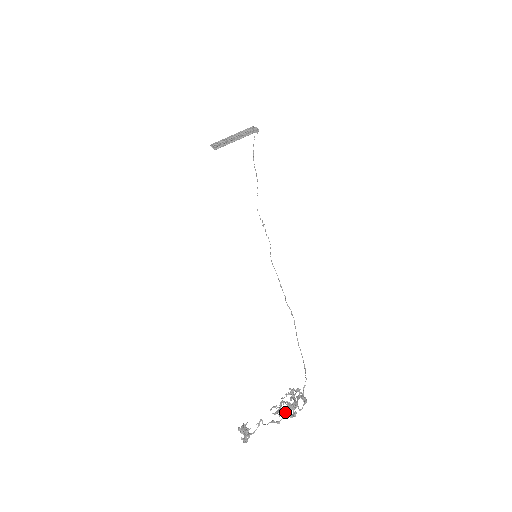
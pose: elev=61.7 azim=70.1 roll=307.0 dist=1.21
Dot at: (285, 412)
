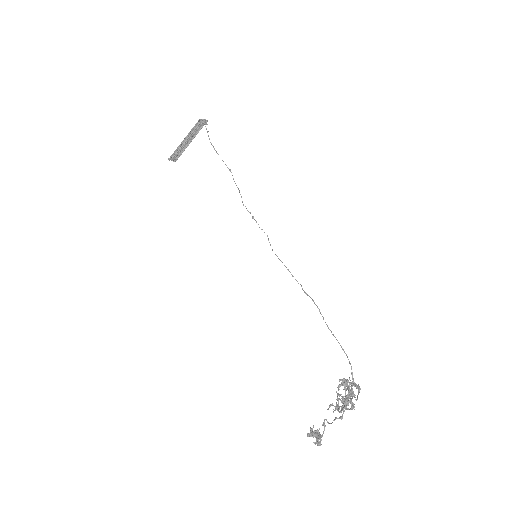
Dot at: (342, 408)
